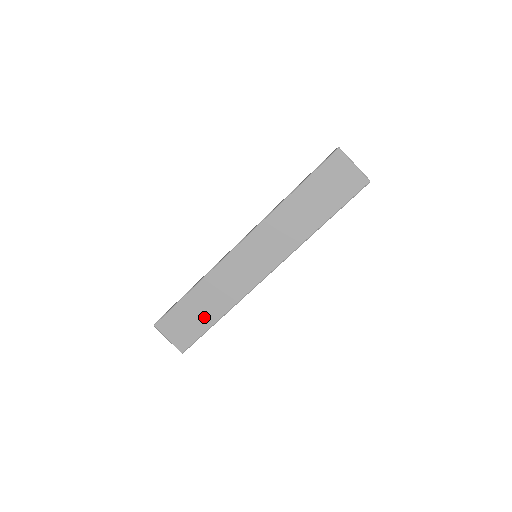
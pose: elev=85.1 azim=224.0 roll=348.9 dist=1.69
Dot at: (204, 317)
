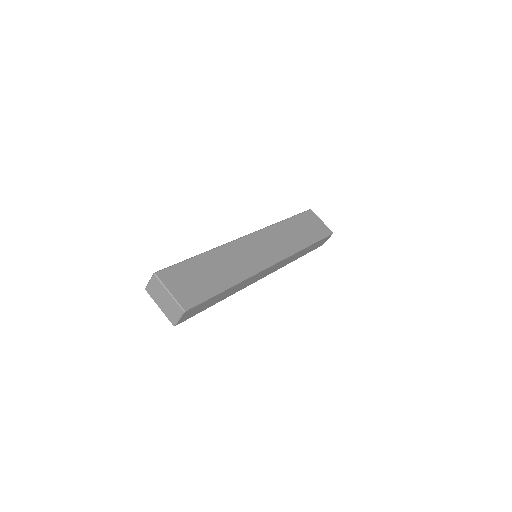
Dot at: (214, 280)
